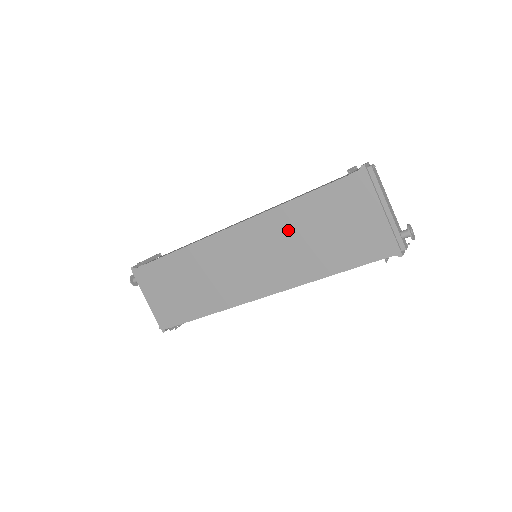
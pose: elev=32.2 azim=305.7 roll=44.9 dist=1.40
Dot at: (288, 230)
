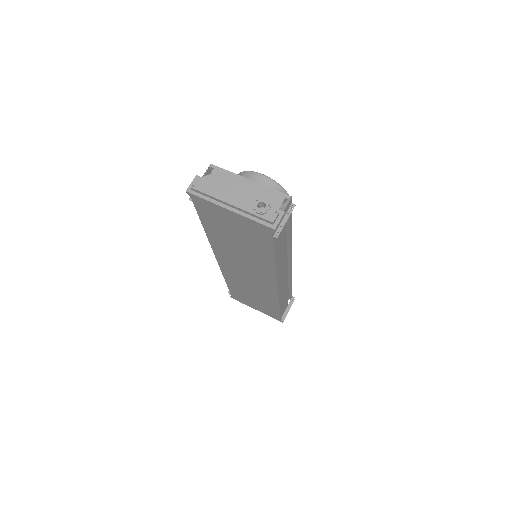
Dot at: (228, 247)
